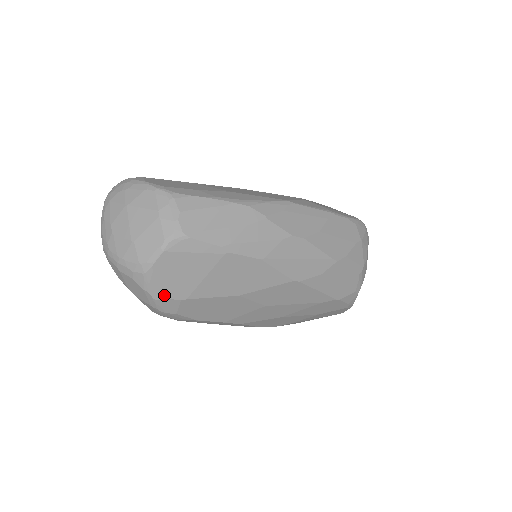
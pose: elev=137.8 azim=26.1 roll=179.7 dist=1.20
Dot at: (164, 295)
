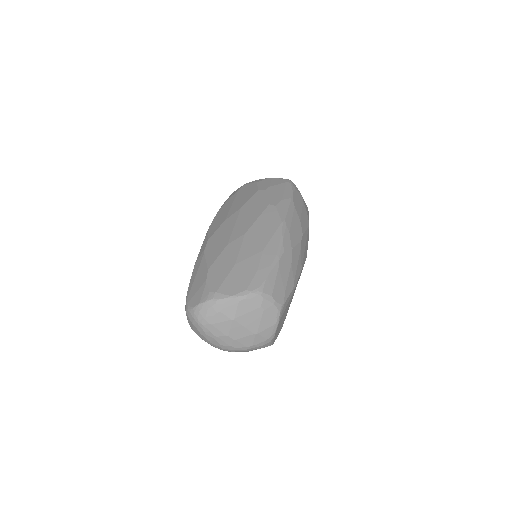
Dot at: occluded
